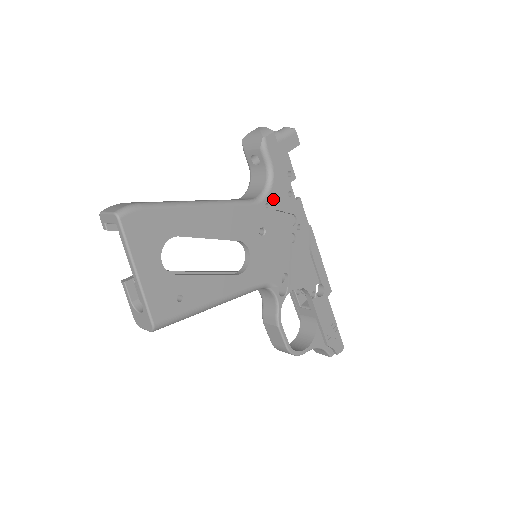
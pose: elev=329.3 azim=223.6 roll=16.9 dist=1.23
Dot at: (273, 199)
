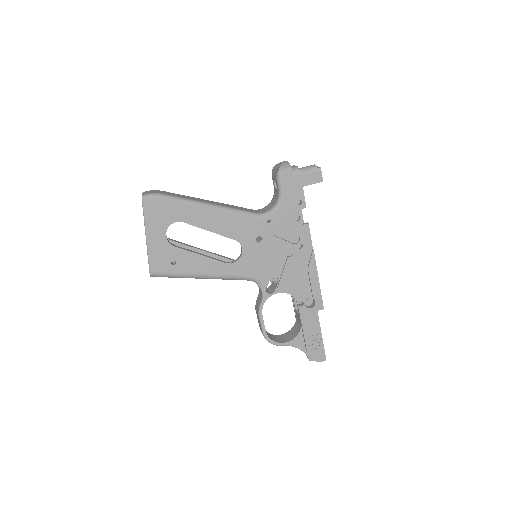
Dot at: (277, 218)
